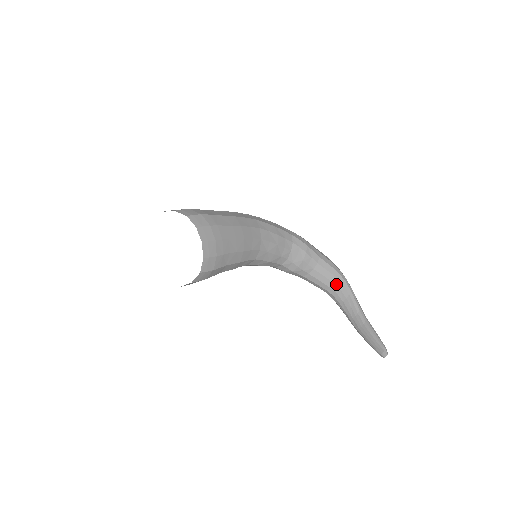
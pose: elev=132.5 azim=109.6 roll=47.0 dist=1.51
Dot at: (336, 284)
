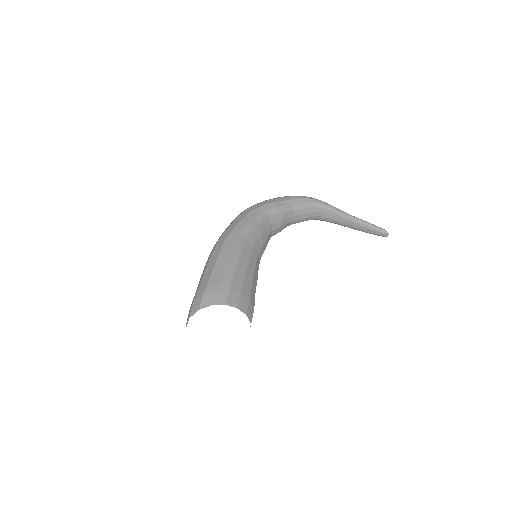
Dot at: (316, 211)
